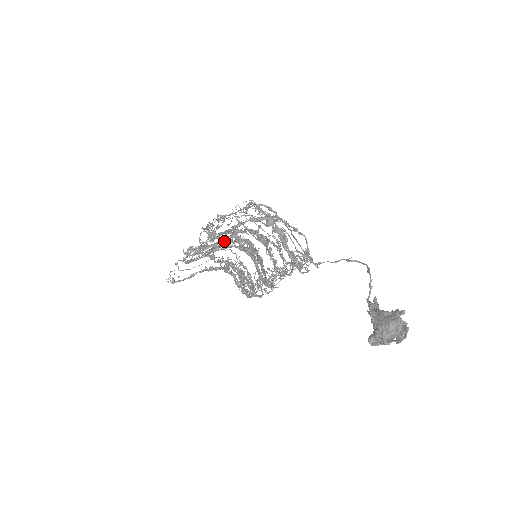
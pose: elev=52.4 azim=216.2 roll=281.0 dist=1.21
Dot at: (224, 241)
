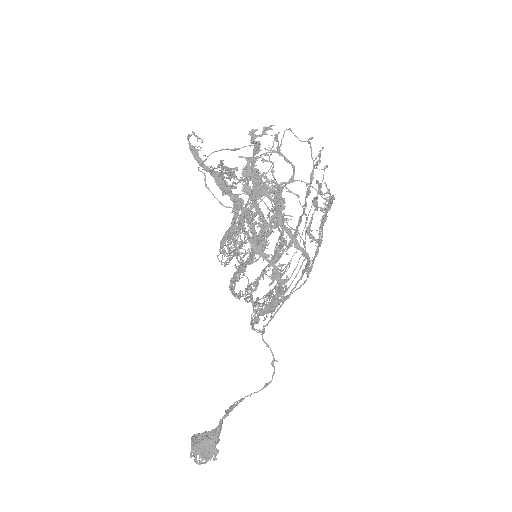
Dot at: occluded
